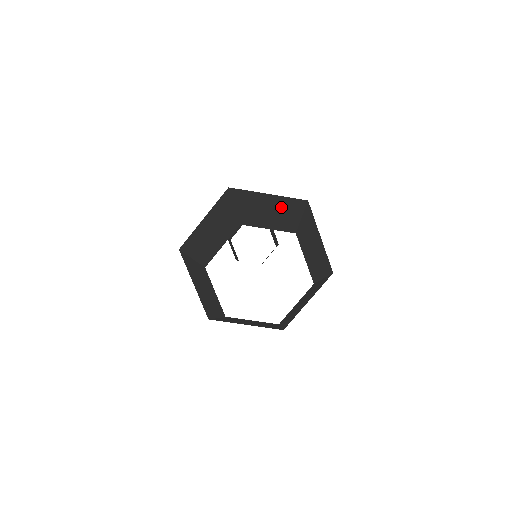
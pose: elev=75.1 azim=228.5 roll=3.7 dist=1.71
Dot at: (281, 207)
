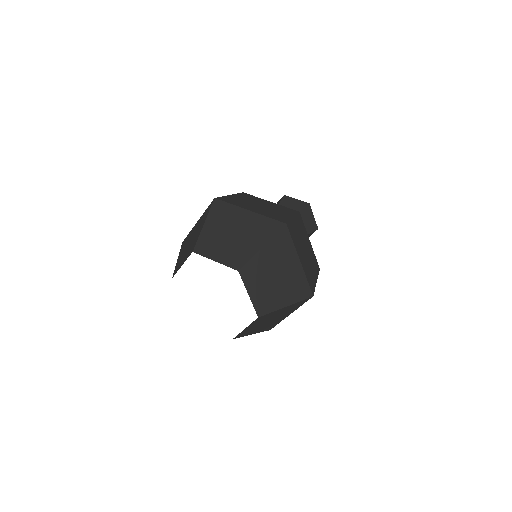
Dot at: (249, 231)
